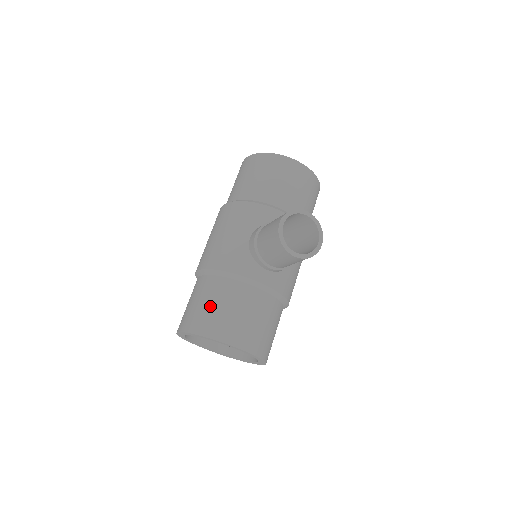
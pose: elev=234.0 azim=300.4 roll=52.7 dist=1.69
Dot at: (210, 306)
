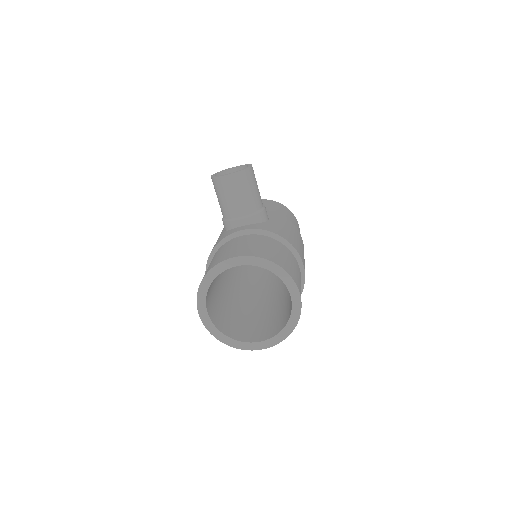
Dot at: occluded
